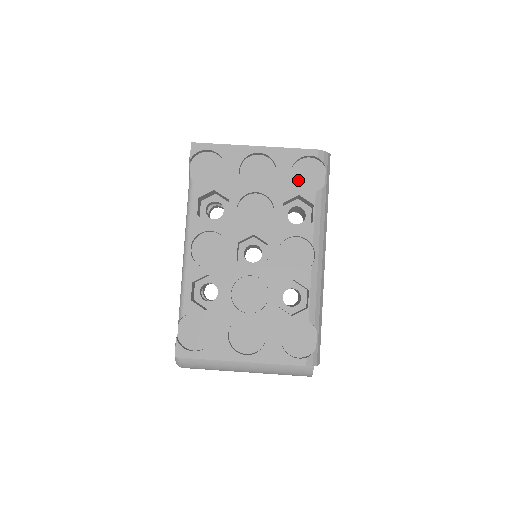
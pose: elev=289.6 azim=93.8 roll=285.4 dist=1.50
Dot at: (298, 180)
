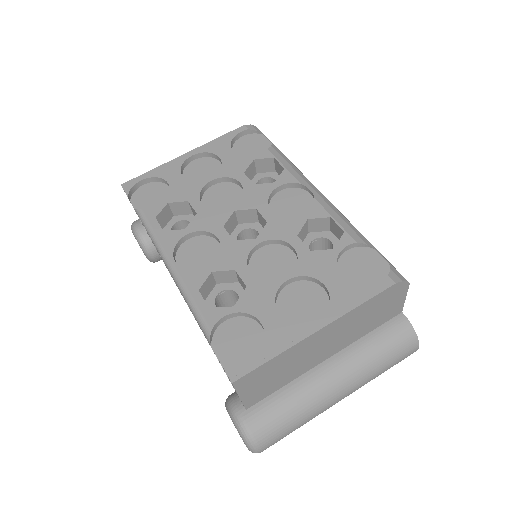
Dot at: (245, 155)
